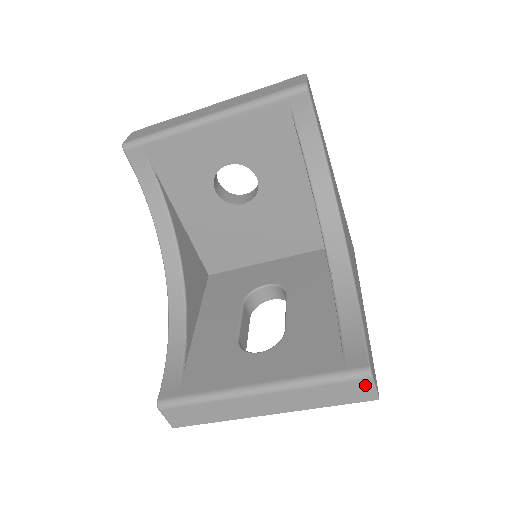
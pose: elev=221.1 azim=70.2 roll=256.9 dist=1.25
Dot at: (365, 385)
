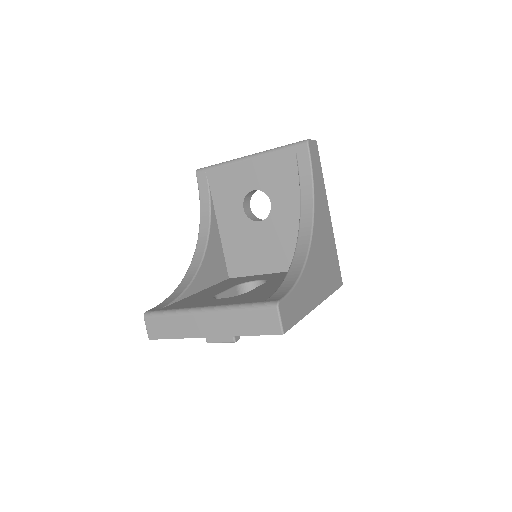
Dot at: (273, 316)
